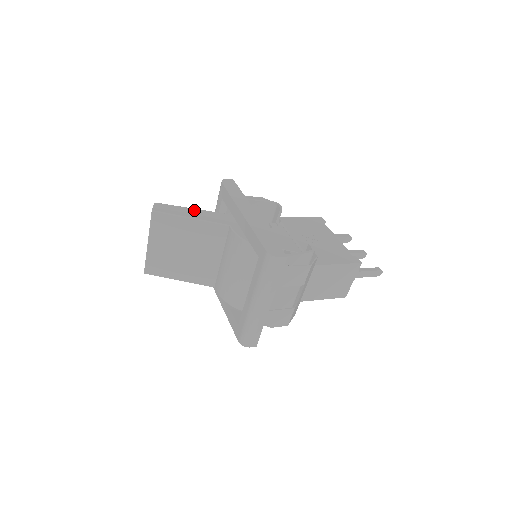
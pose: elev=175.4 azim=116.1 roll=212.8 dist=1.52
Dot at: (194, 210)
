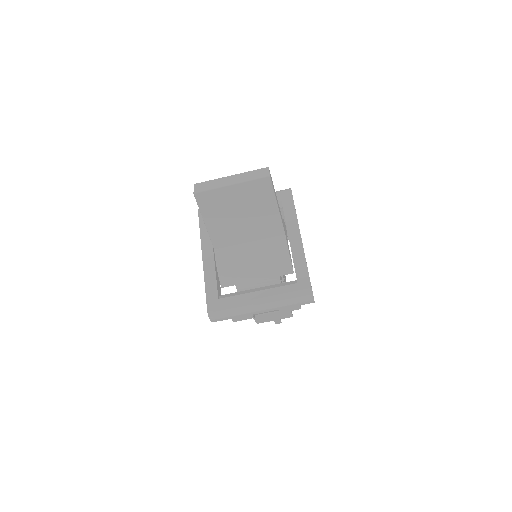
Dot at: occluded
